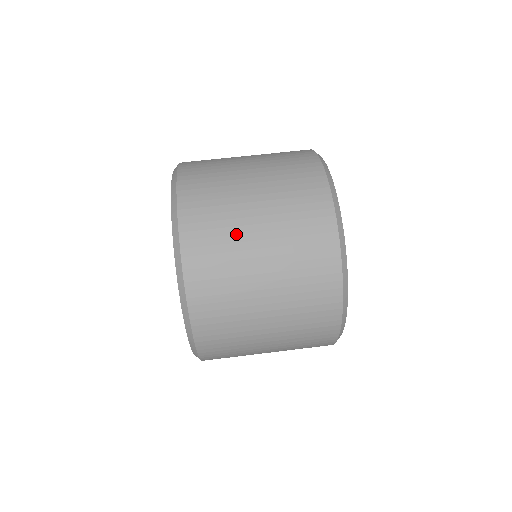
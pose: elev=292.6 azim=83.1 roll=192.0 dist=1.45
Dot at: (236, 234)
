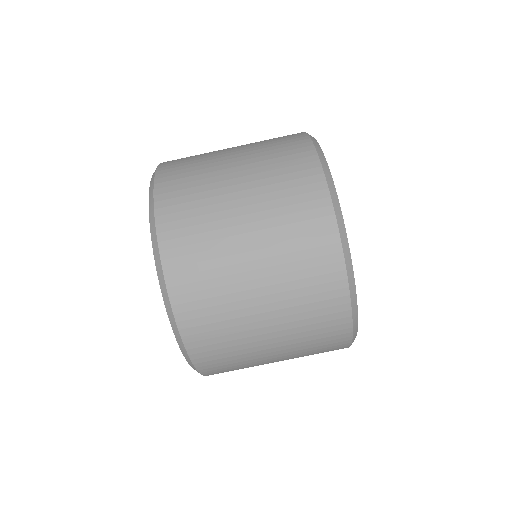
Dot at: (235, 301)
